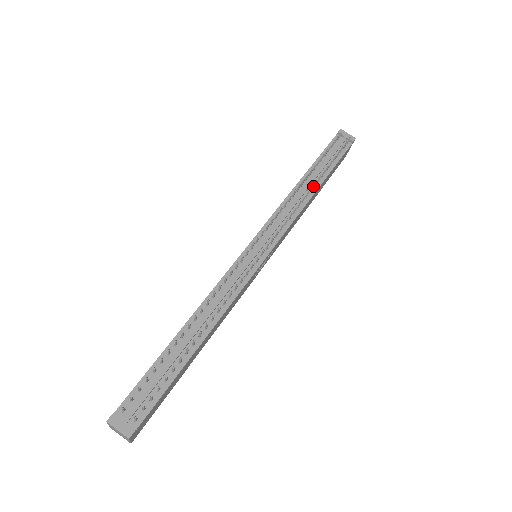
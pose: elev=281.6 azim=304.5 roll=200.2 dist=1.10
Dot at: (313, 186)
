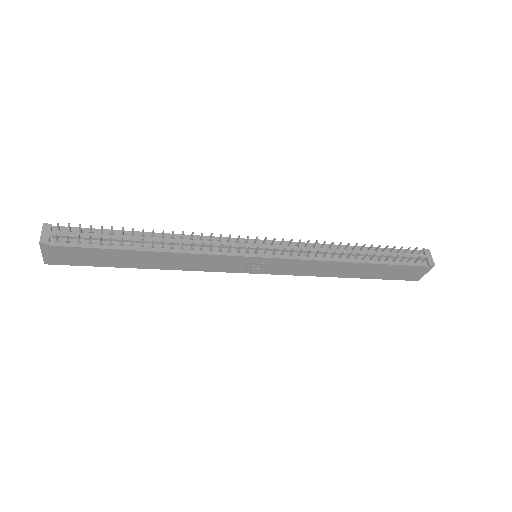
Dot at: (351, 253)
